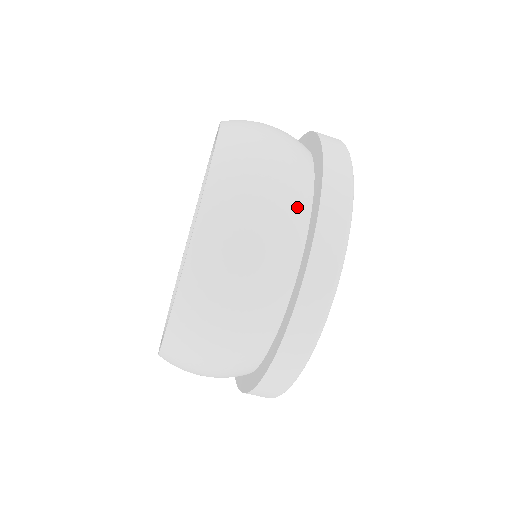
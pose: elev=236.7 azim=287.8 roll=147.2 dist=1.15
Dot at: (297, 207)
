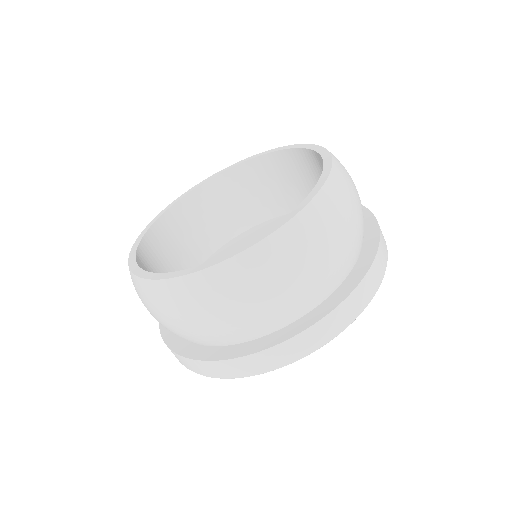
Dot at: occluded
